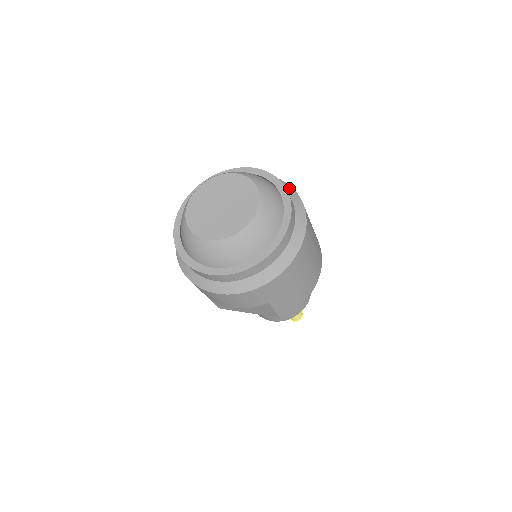
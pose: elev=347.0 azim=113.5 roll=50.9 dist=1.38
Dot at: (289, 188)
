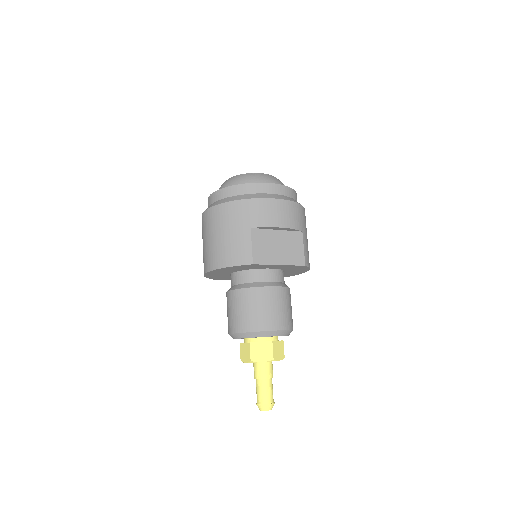
Dot at: occluded
